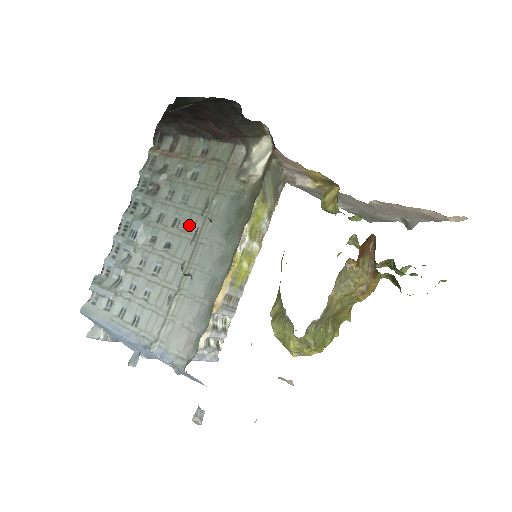
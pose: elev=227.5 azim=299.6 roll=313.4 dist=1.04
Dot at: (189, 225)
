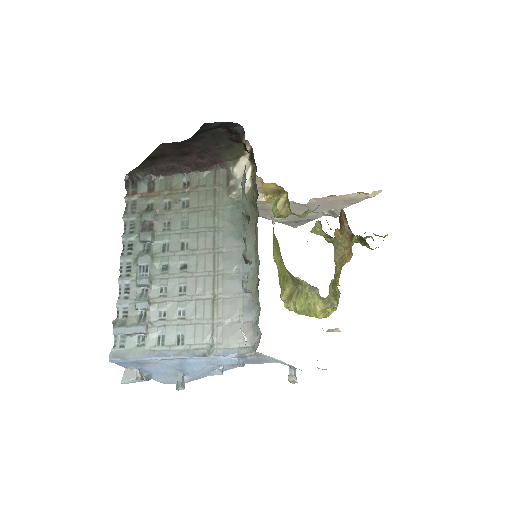
Dot at: (200, 243)
